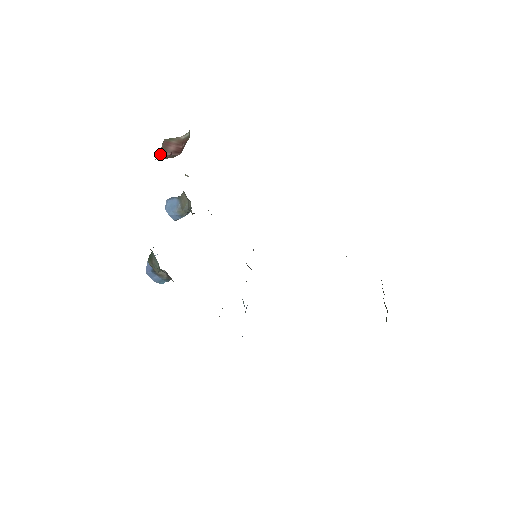
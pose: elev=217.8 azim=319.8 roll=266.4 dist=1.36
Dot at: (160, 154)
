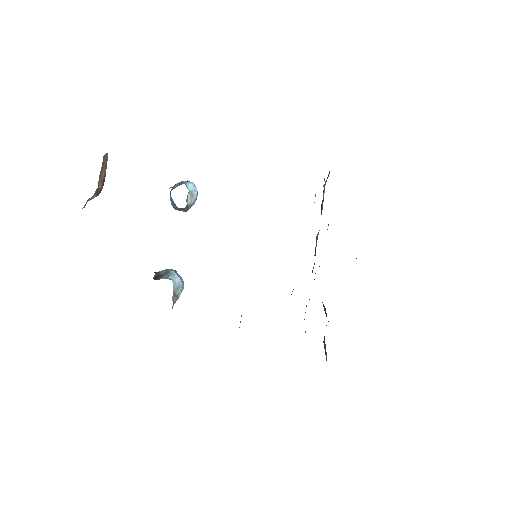
Dot at: (98, 185)
